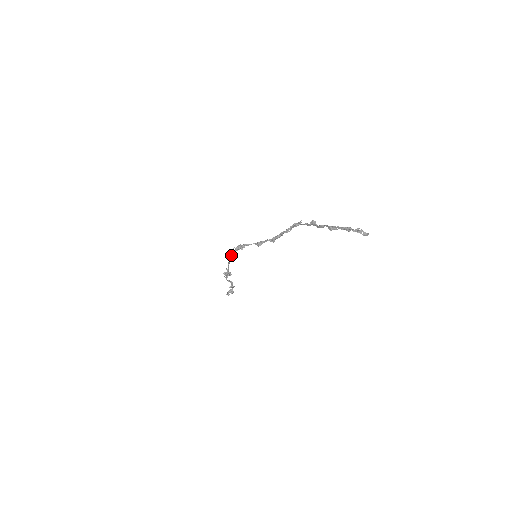
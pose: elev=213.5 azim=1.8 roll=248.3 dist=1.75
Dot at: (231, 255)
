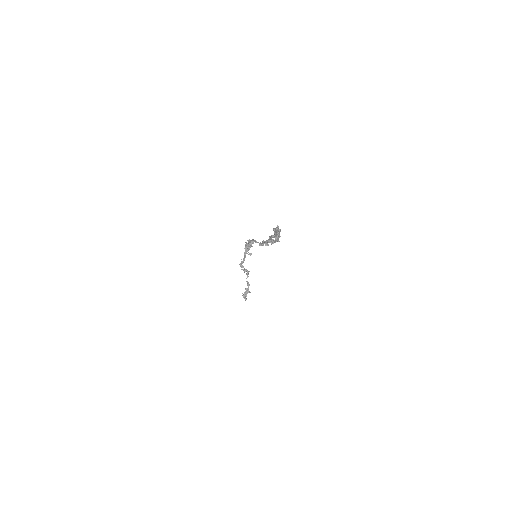
Dot at: (249, 249)
